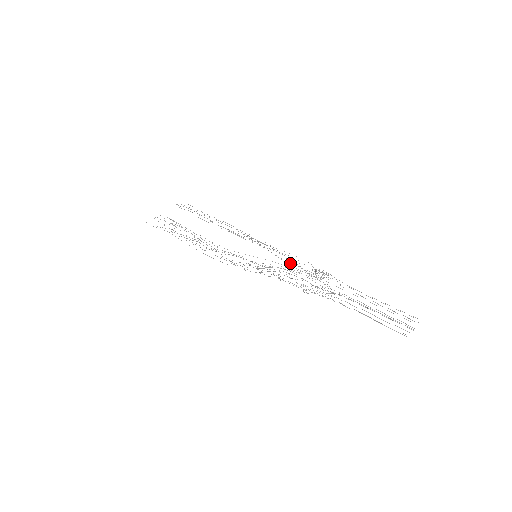
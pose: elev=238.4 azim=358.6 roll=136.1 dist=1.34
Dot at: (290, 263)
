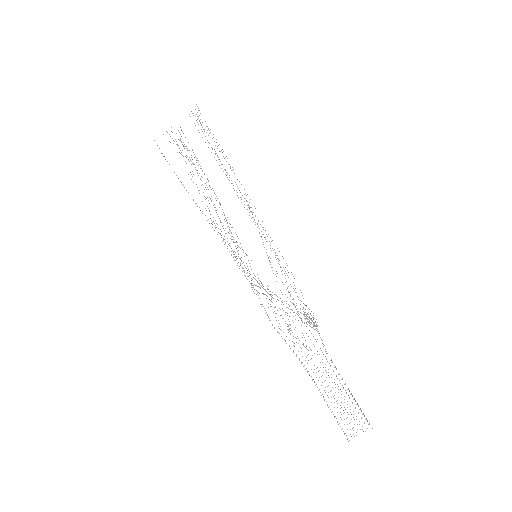
Dot at: occluded
